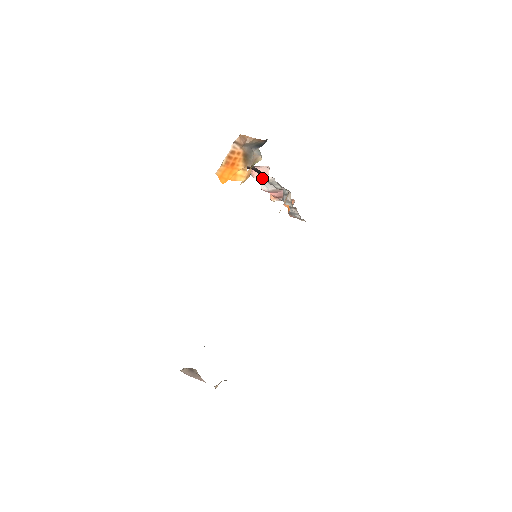
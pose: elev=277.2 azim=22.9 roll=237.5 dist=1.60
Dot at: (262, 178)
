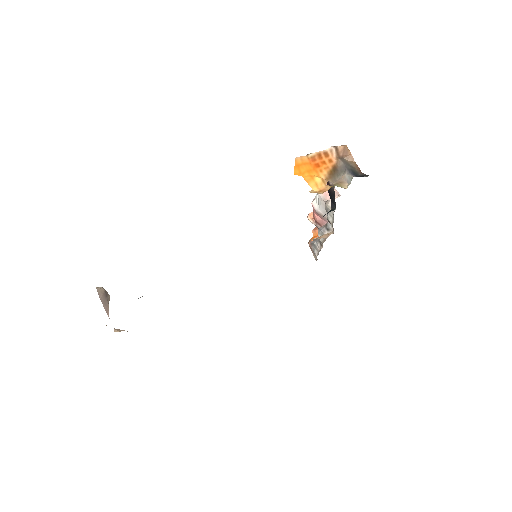
Dot at: (324, 197)
